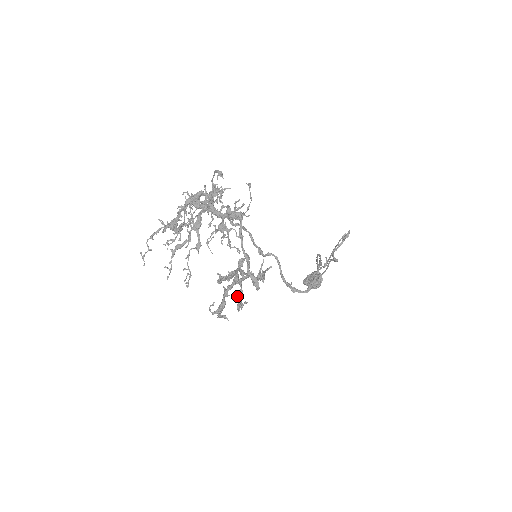
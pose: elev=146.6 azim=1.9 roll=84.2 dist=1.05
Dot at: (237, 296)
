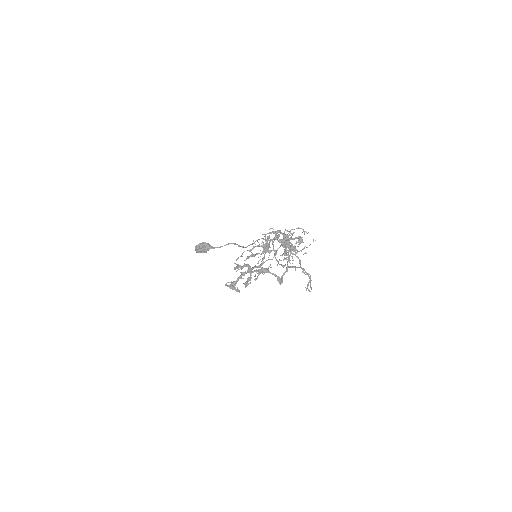
Dot at: (247, 279)
